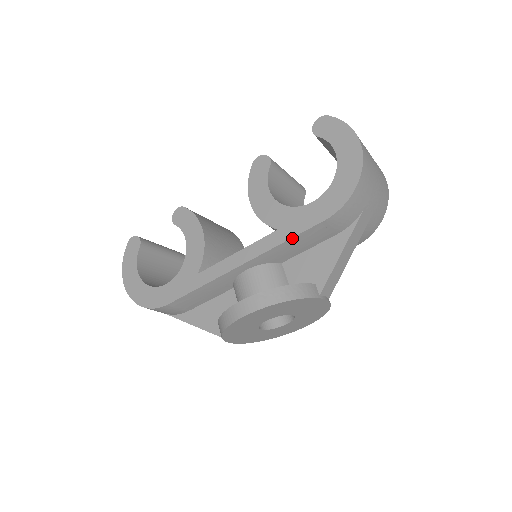
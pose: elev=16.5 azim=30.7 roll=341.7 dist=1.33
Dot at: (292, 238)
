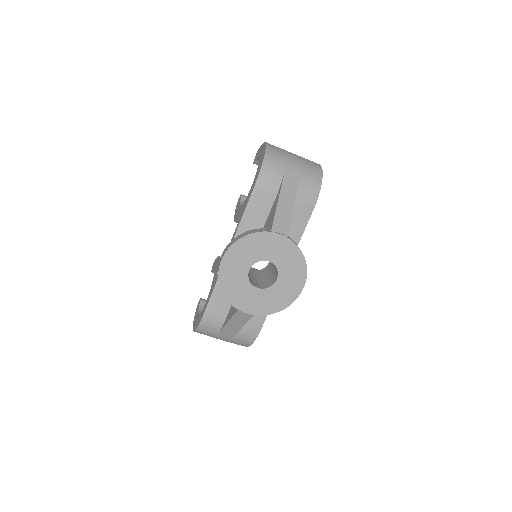
Dot at: (245, 211)
